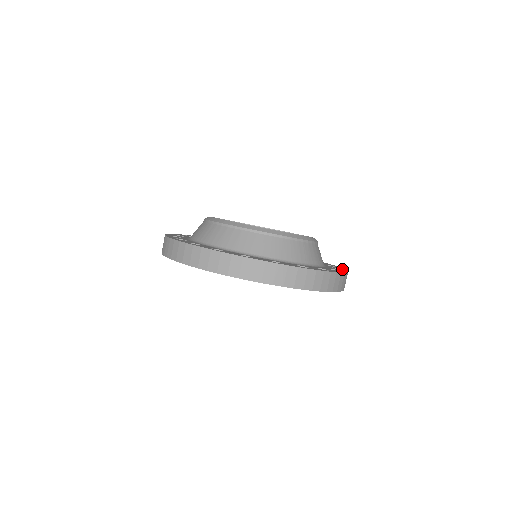
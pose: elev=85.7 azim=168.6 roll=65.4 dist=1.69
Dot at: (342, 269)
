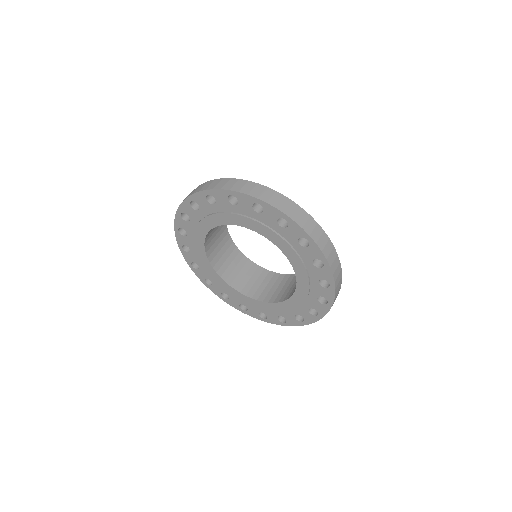
Dot at: occluded
